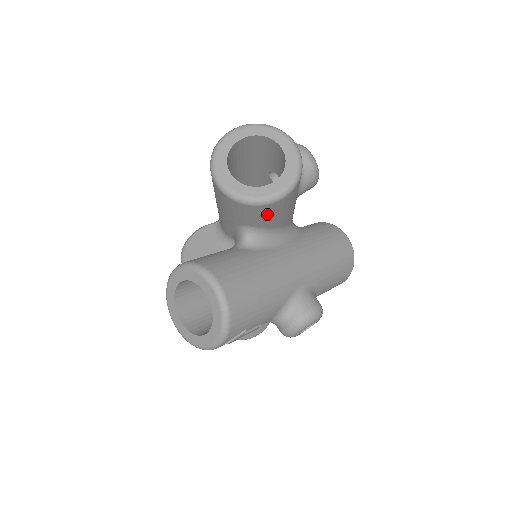
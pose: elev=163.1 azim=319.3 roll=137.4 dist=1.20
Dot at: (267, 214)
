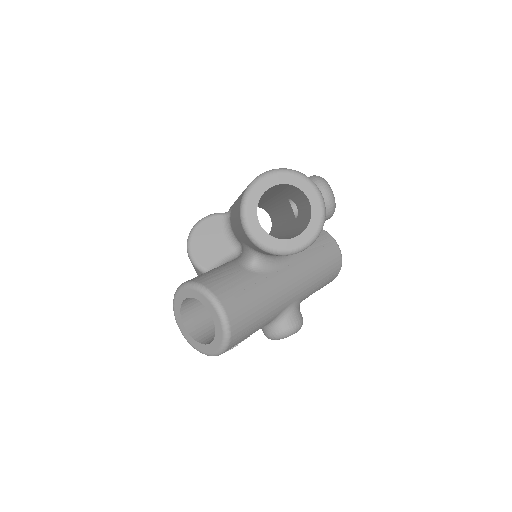
Dot at: occluded
